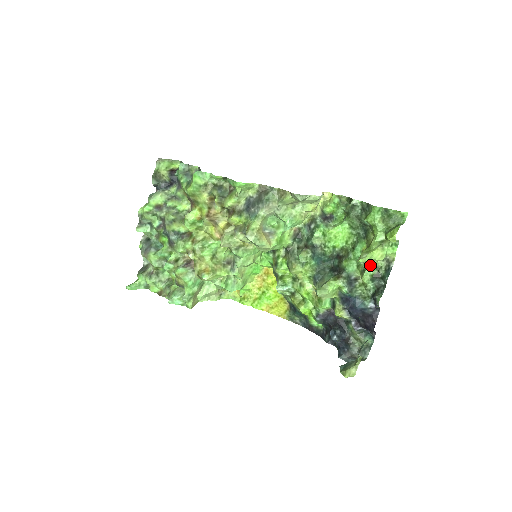
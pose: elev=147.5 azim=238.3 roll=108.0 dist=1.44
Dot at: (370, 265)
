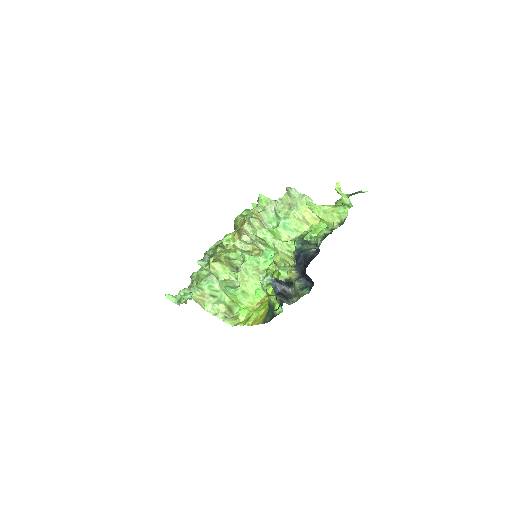
Dot at: (326, 228)
